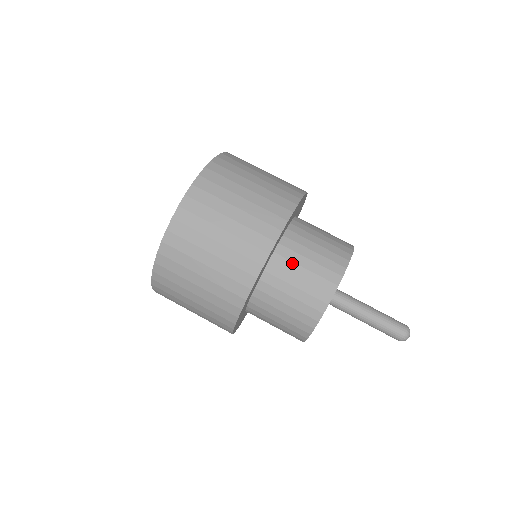
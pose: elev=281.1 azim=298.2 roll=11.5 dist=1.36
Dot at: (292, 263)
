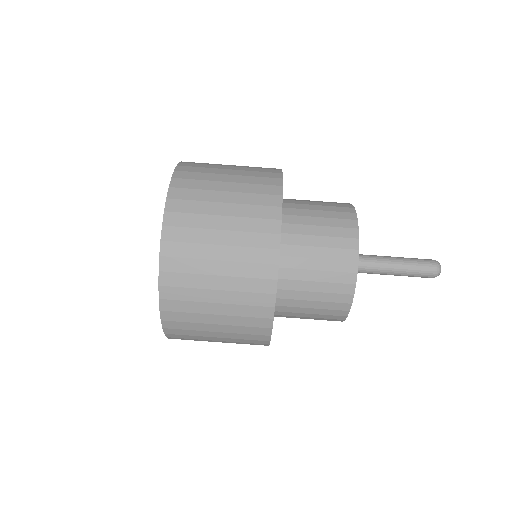
Dot at: (303, 210)
